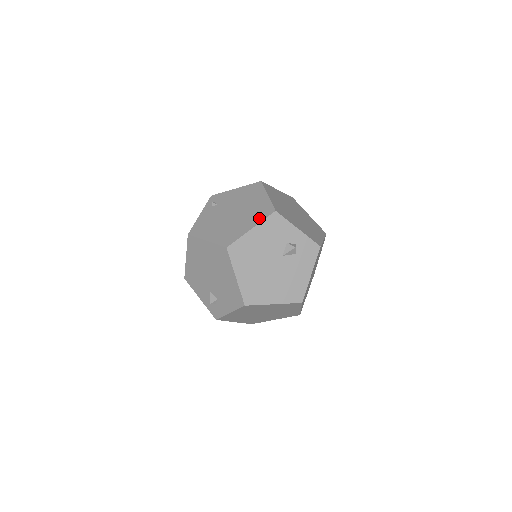
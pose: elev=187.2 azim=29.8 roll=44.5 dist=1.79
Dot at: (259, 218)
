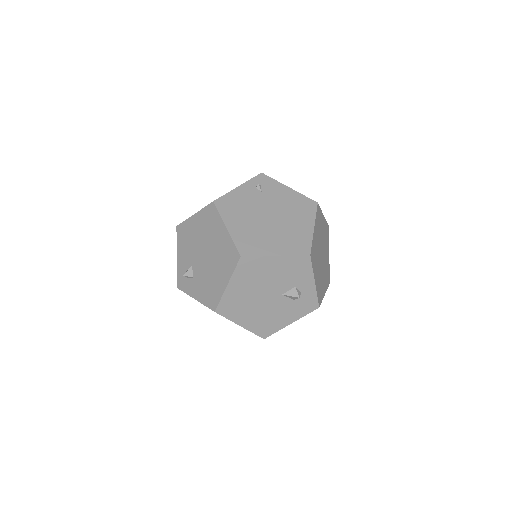
Dot at: (291, 249)
